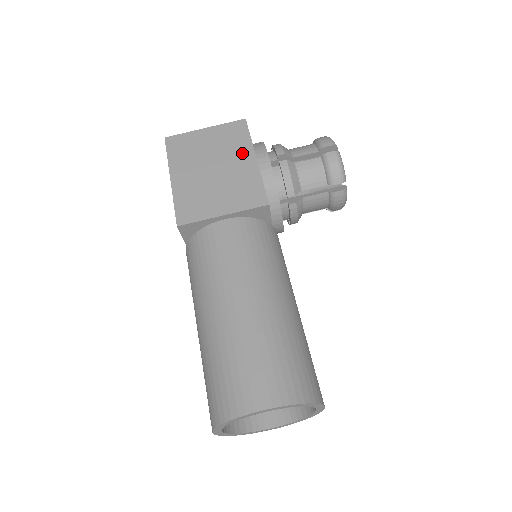
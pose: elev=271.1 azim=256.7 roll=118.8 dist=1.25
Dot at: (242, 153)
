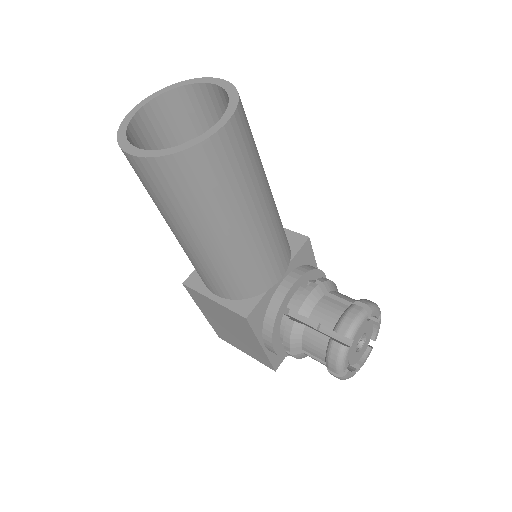
Dot at: occluded
